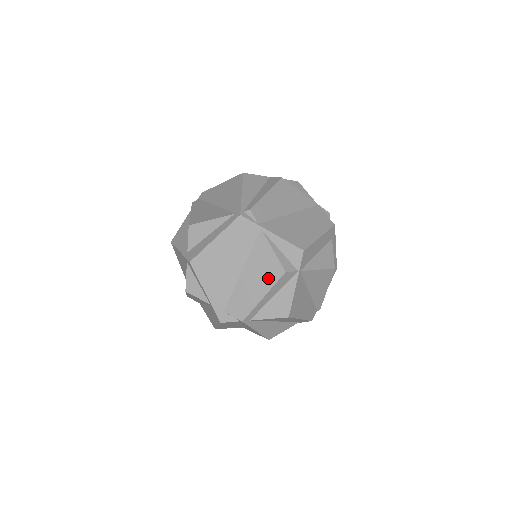
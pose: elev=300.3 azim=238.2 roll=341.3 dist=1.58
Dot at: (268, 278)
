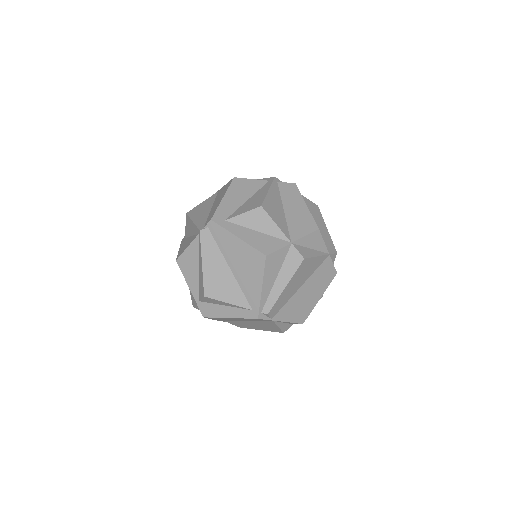
Dot at: (268, 329)
